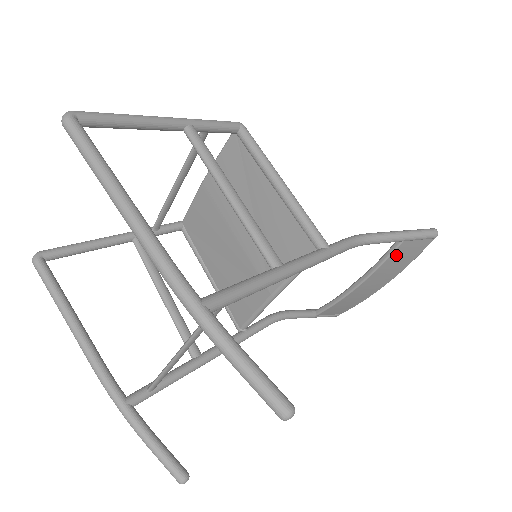
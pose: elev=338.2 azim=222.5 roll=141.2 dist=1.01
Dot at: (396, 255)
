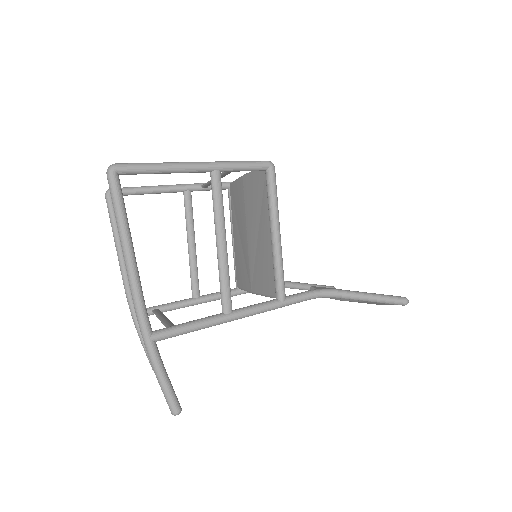
Dot at: (365, 302)
